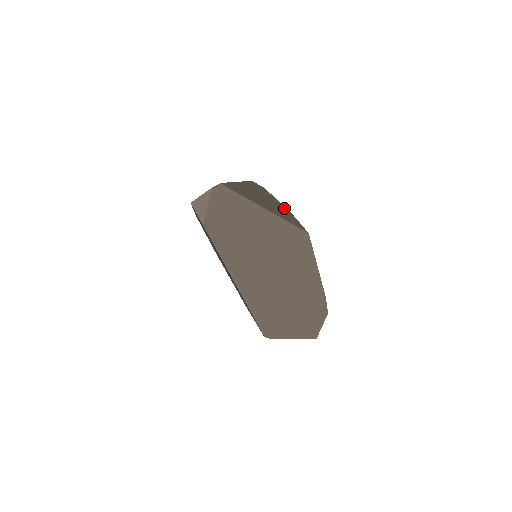
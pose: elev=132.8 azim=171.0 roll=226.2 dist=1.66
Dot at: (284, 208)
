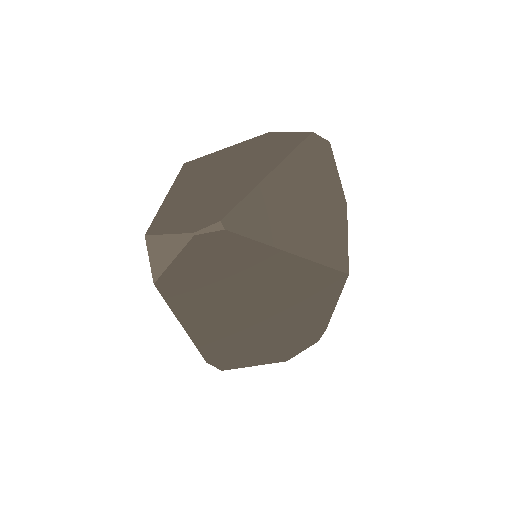
Dot at: (339, 204)
